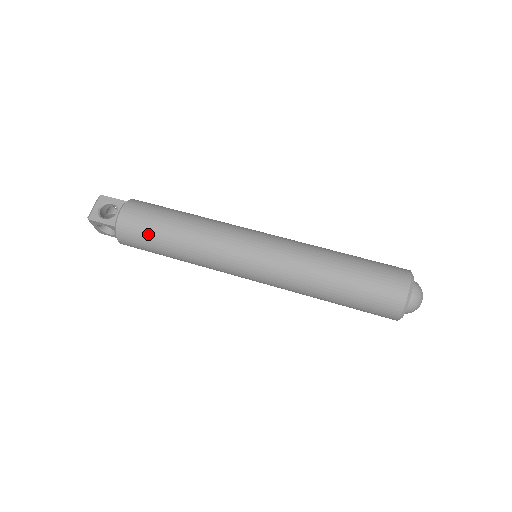
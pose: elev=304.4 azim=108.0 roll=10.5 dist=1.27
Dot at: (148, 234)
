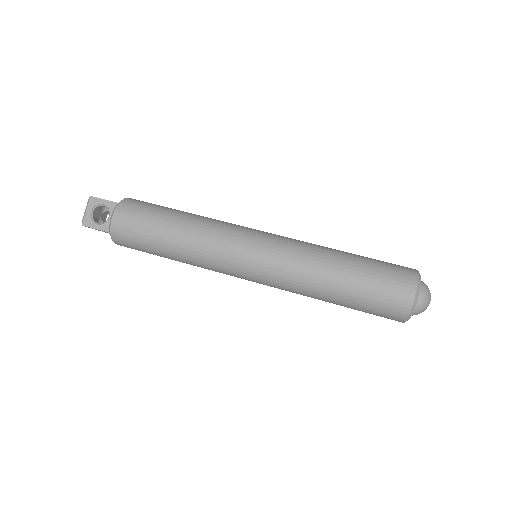
Dot at: (143, 242)
